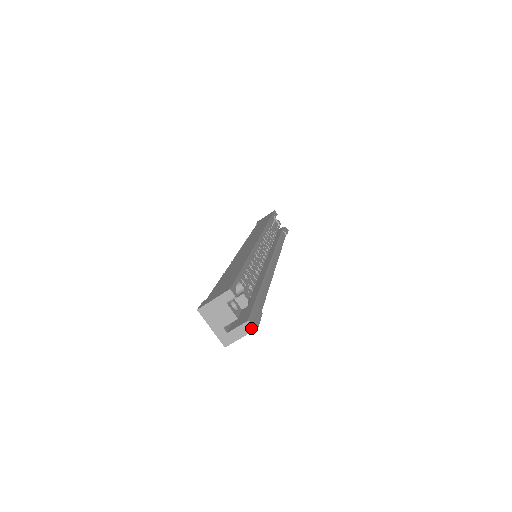
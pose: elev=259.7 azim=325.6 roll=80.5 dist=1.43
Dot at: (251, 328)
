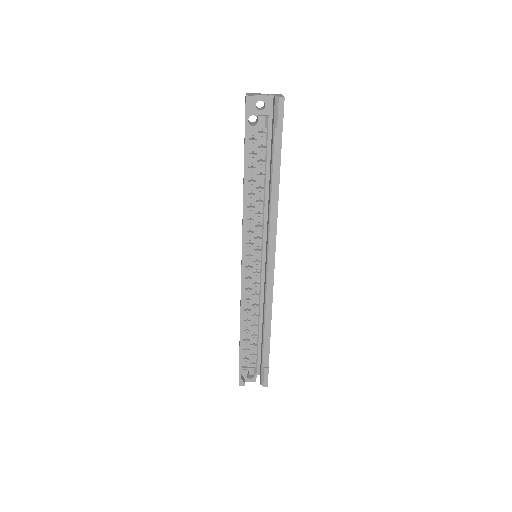
Dot at: (265, 384)
